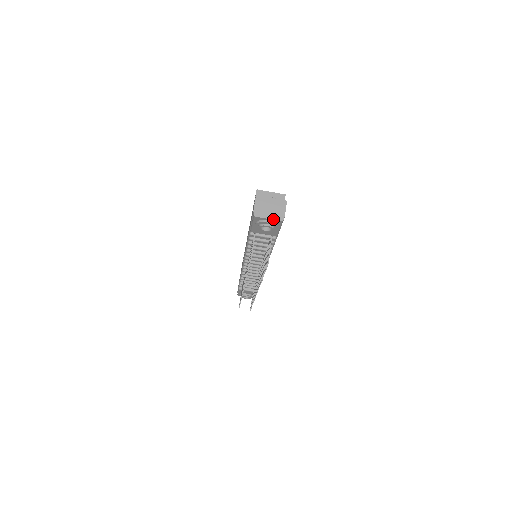
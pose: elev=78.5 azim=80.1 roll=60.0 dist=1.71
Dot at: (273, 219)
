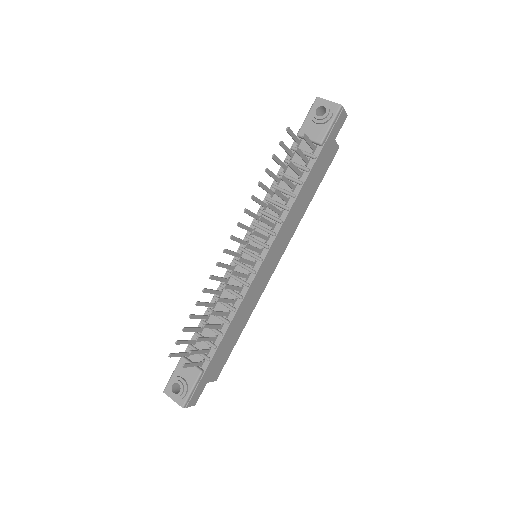
Dot at: (333, 102)
